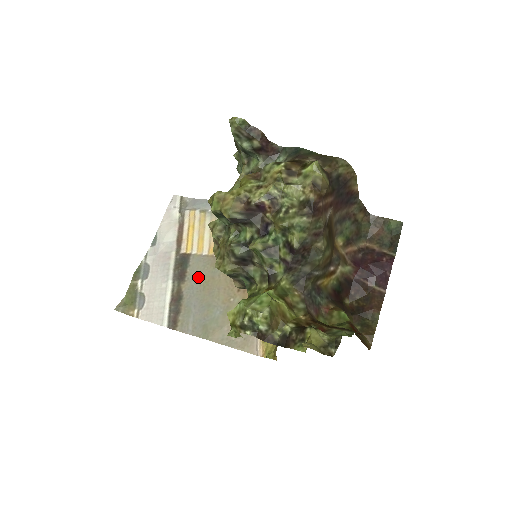
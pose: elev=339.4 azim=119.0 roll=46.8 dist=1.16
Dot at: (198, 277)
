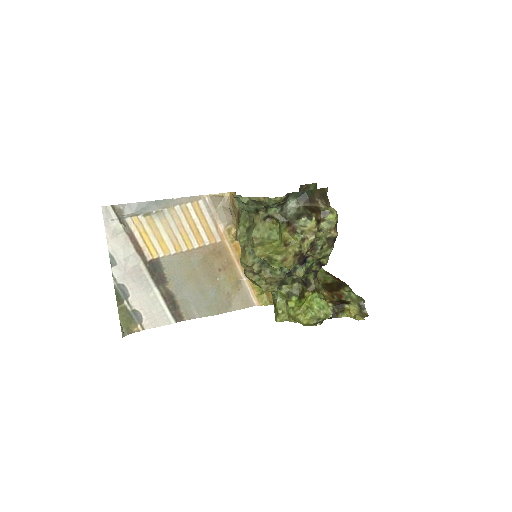
Dot at: (179, 274)
